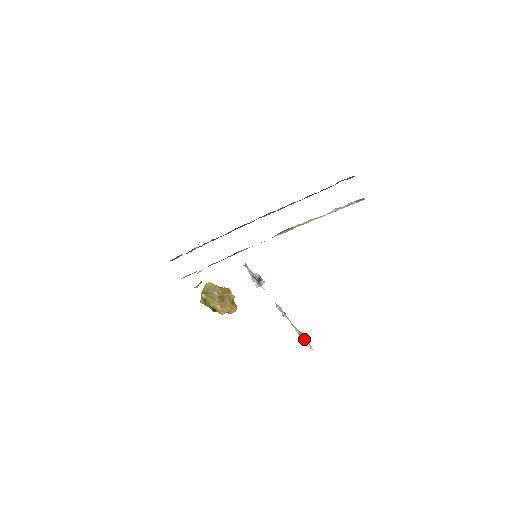
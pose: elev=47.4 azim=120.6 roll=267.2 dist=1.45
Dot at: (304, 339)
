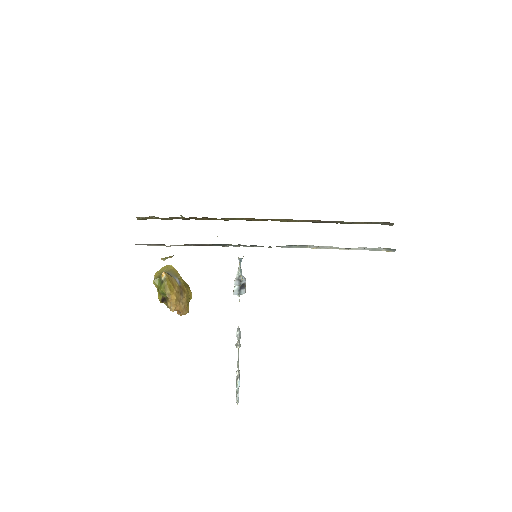
Dot at: occluded
